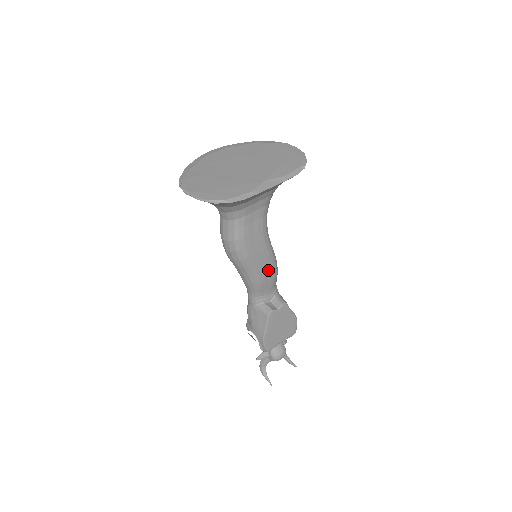
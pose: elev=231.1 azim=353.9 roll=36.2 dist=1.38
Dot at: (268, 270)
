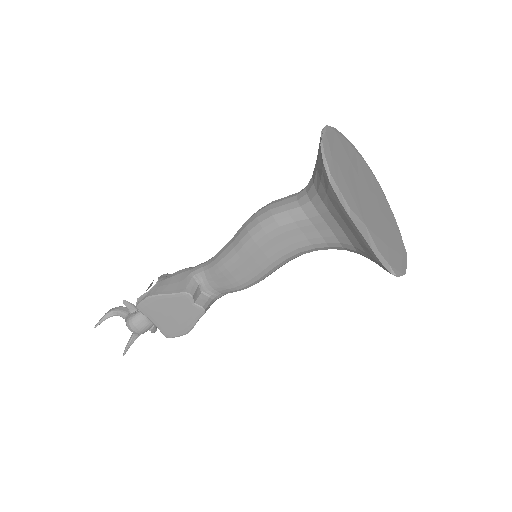
Dot at: (243, 275)
